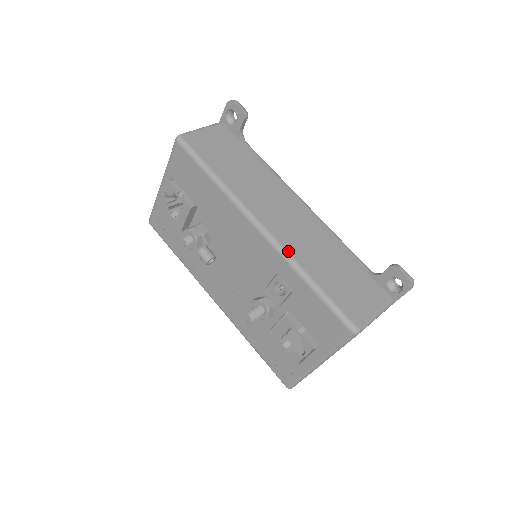
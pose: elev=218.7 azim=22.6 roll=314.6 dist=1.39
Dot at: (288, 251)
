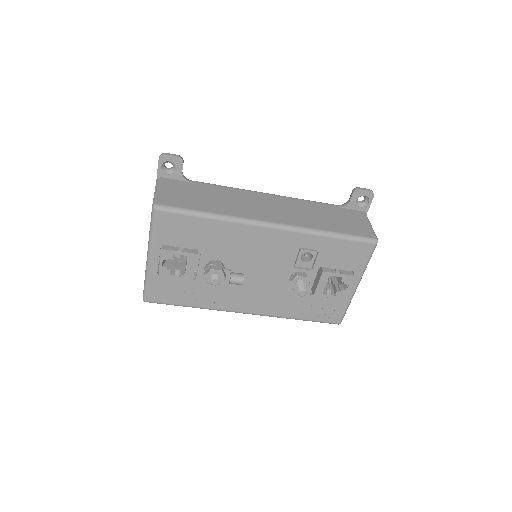
Dot at: (300, 226)
